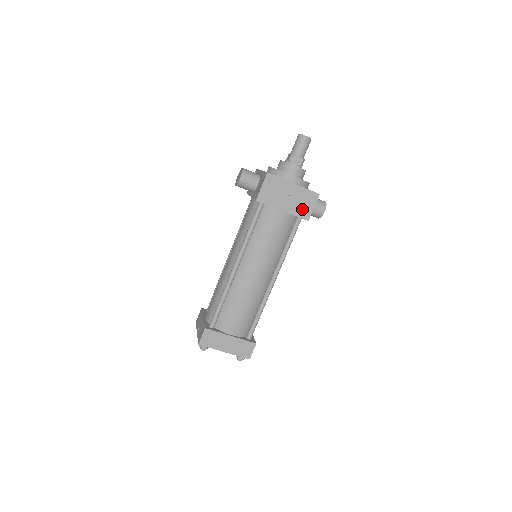
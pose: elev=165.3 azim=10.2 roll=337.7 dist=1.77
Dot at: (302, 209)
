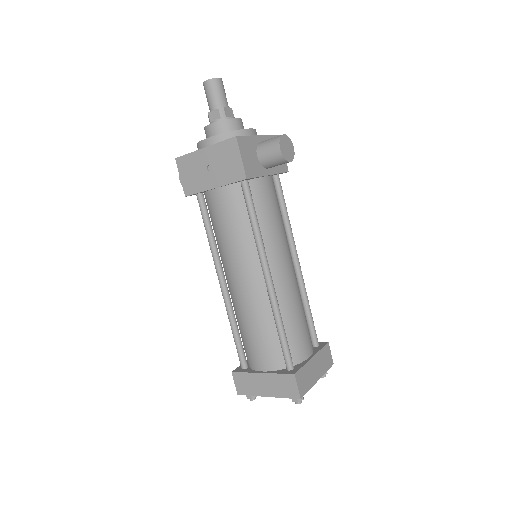
Dot at: (231, 170)
